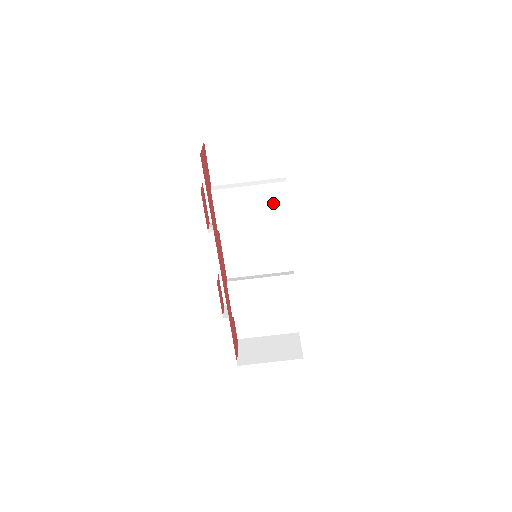
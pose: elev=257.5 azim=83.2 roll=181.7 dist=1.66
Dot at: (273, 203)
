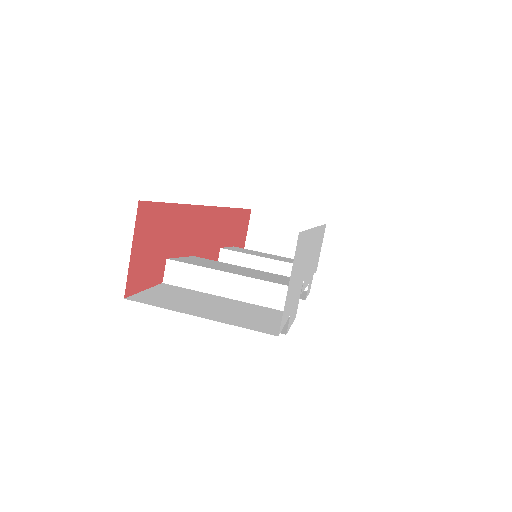
Dot at: occluded
